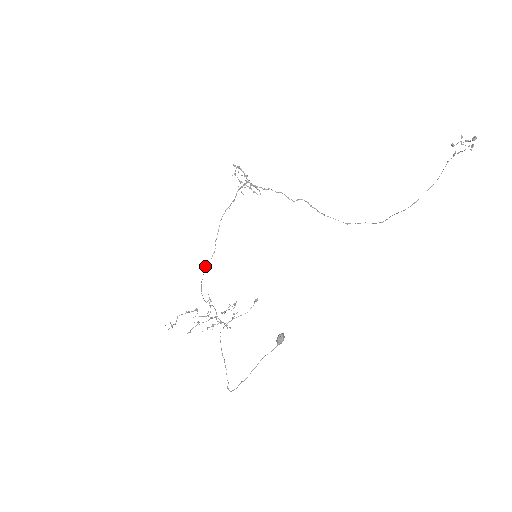
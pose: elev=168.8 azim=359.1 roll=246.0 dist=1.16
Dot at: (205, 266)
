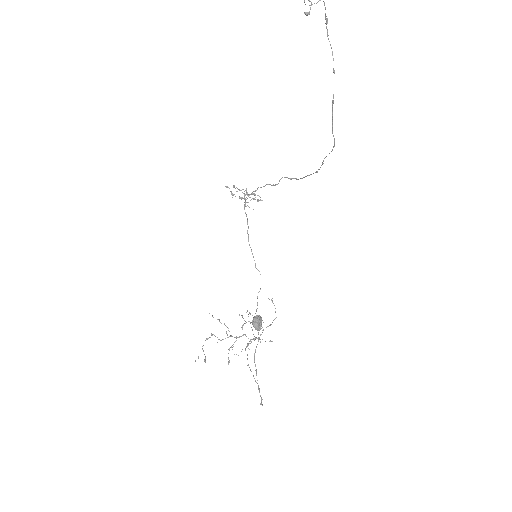
Dot at: occluded
